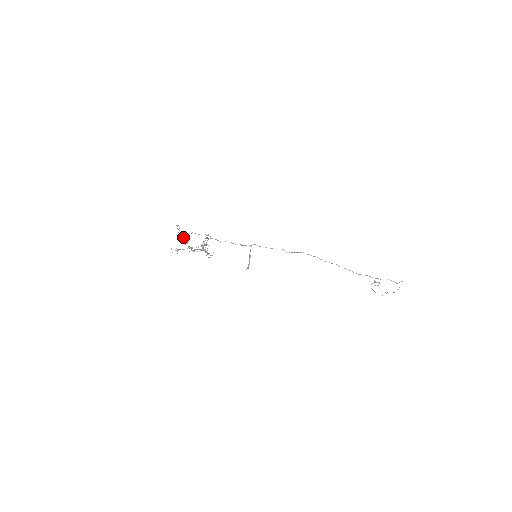
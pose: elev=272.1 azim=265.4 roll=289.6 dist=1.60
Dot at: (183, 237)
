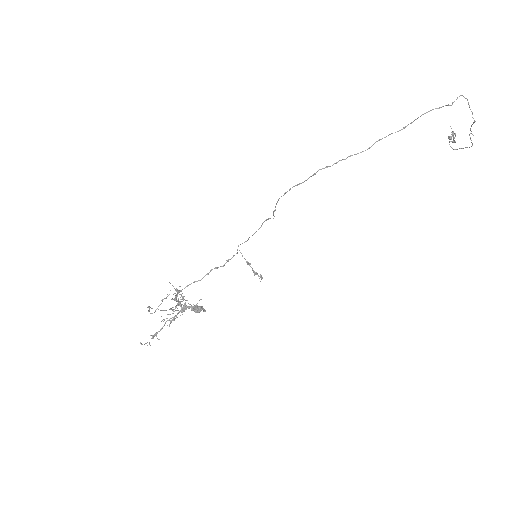
Dot at: occluded
